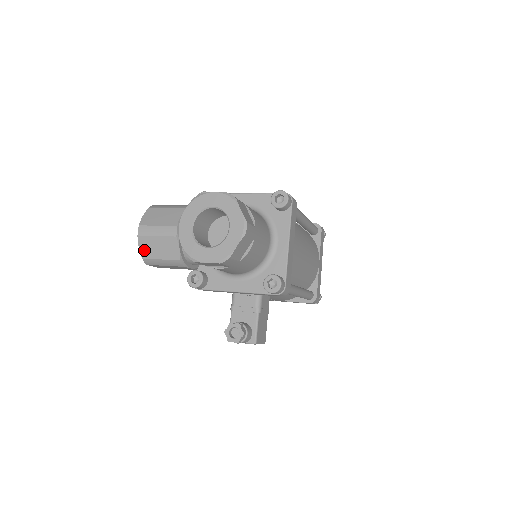
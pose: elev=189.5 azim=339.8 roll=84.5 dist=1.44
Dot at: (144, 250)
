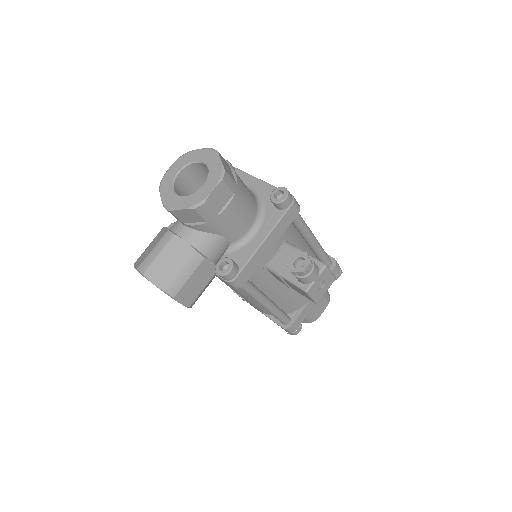
Dot at: (159, 281)
